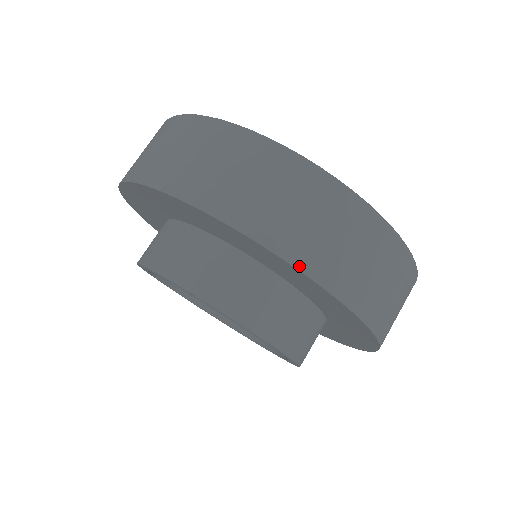
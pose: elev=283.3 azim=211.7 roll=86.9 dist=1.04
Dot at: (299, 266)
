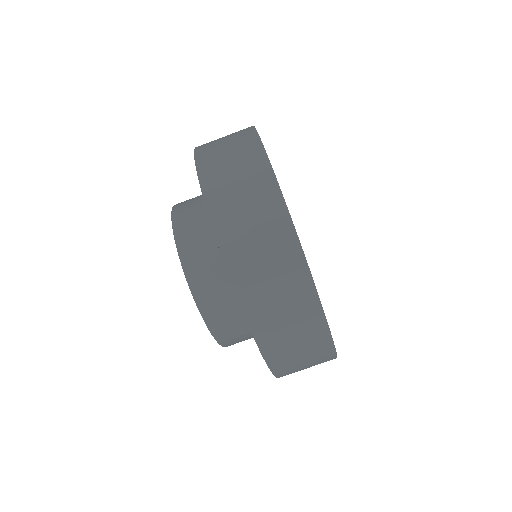
Dot at: (204, 190)
